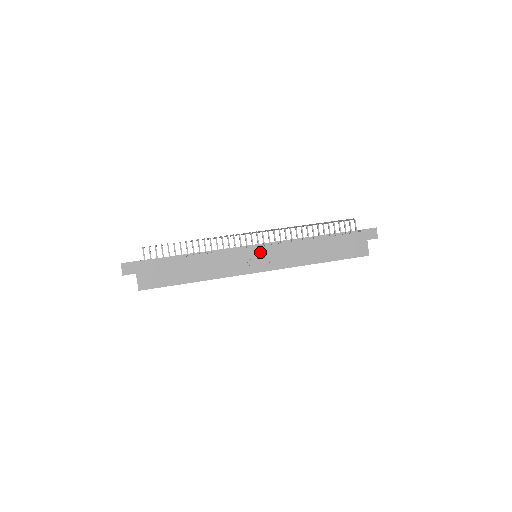
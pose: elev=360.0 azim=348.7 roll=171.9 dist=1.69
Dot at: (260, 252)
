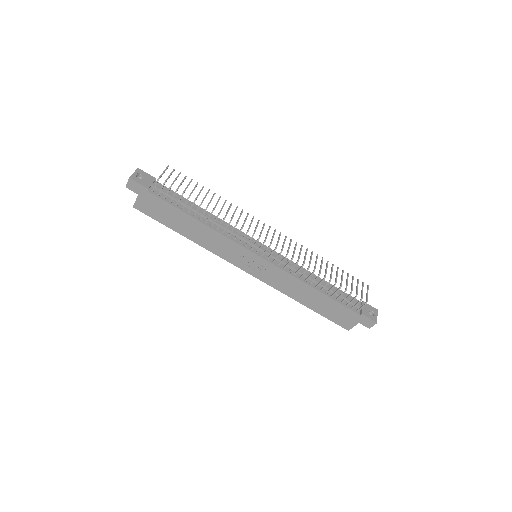
Dot at: (259, 261)
